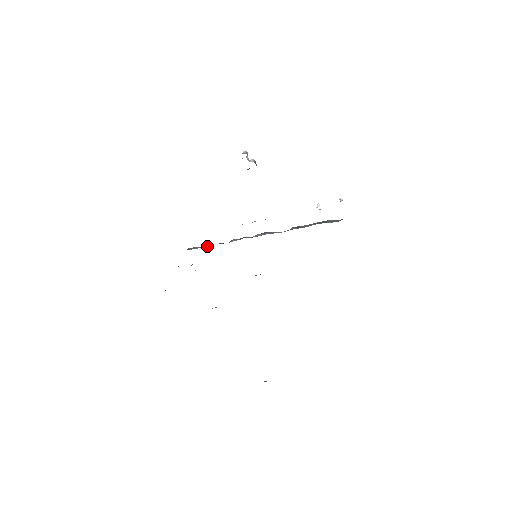
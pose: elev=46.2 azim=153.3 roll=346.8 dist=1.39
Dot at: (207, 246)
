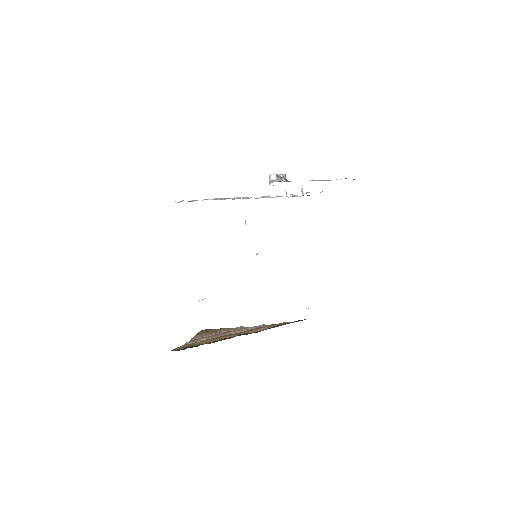
Dot at: occluded
